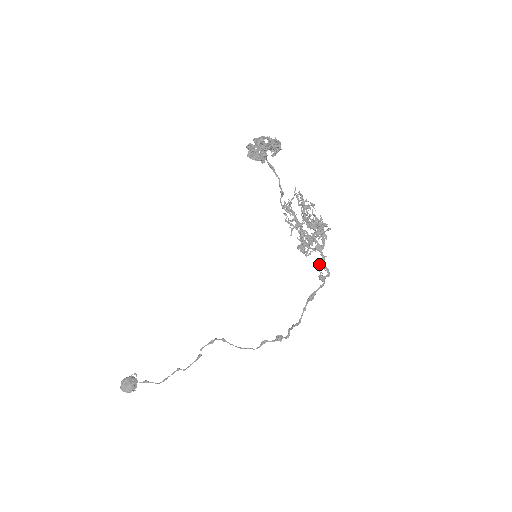
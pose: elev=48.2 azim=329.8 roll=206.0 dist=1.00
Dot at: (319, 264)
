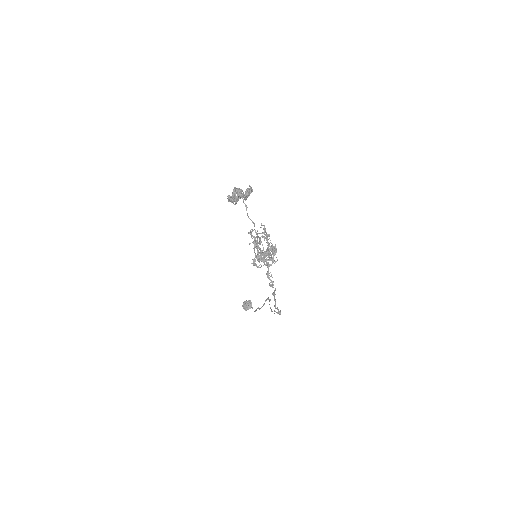
Dot at: (268, 275)
